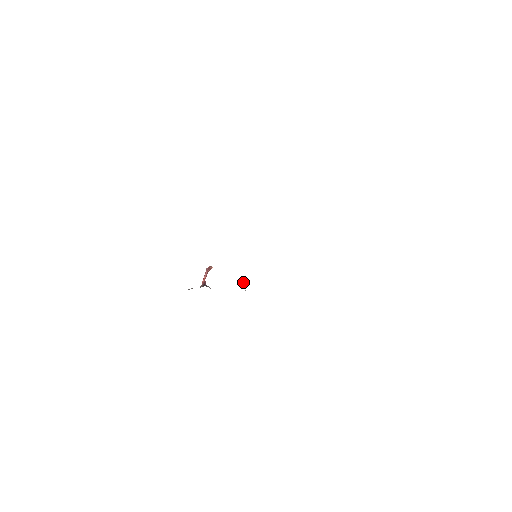
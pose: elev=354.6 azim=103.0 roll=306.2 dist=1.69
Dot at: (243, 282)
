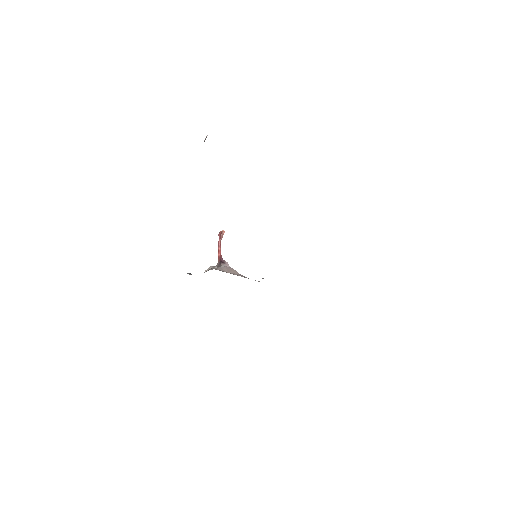
Dot at: occluded
